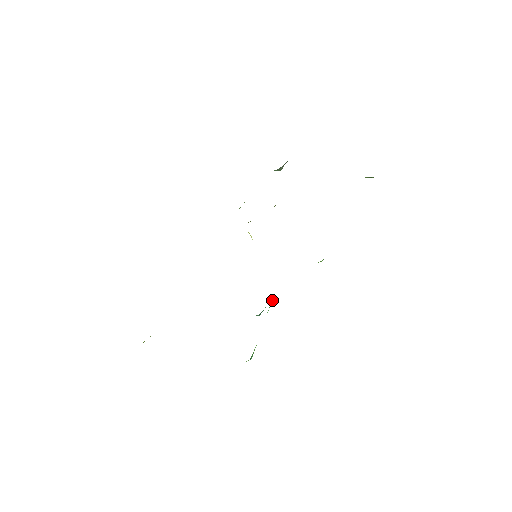
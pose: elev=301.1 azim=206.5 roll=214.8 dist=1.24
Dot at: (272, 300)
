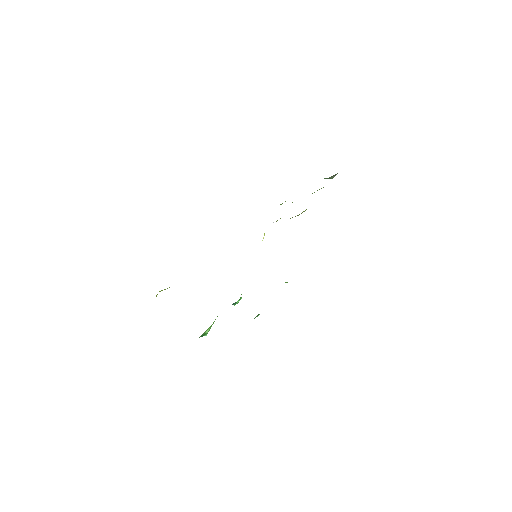
Dot at: (240, 298)
